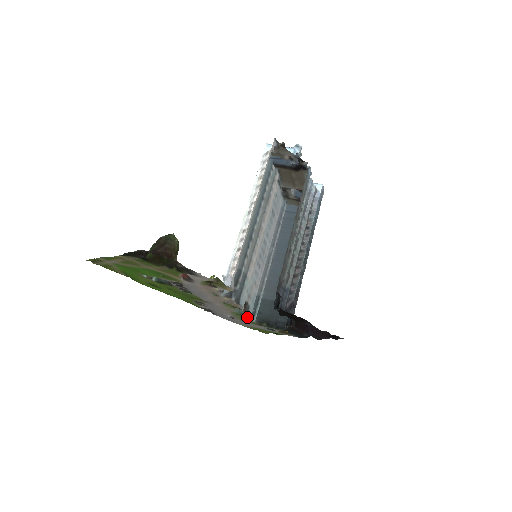
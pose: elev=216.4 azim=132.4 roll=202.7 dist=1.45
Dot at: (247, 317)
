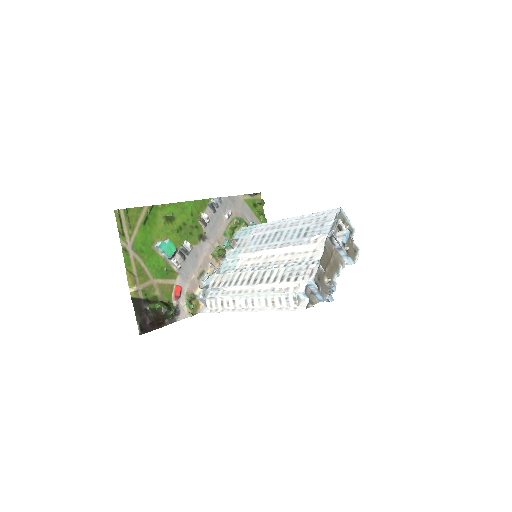
Dot at: (234, 236)
